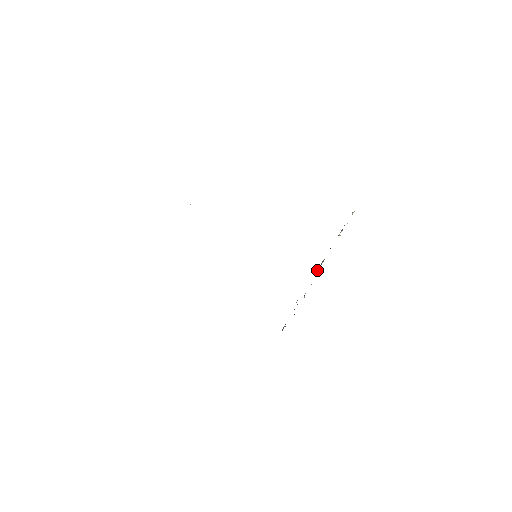
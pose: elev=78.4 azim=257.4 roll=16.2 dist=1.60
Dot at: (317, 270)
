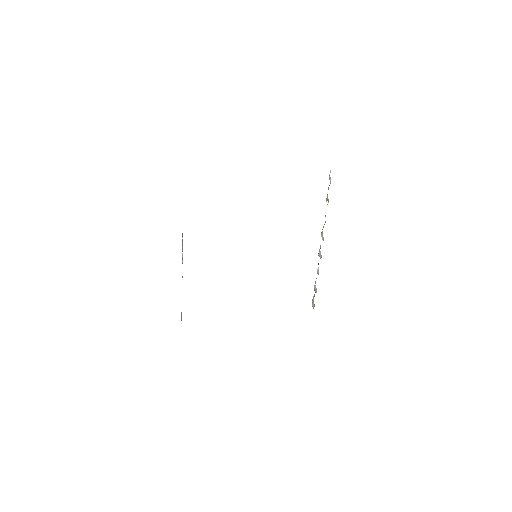
Dot at: occluded
